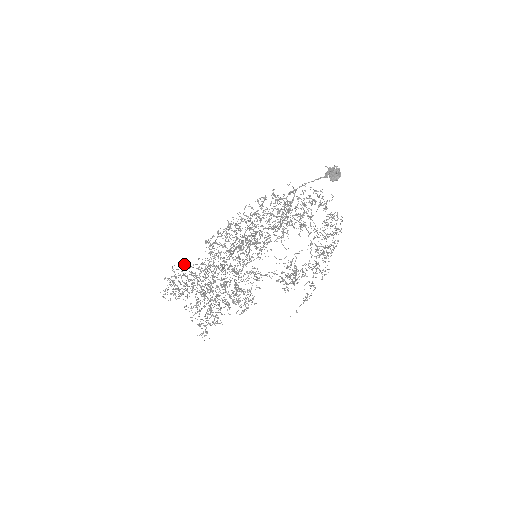
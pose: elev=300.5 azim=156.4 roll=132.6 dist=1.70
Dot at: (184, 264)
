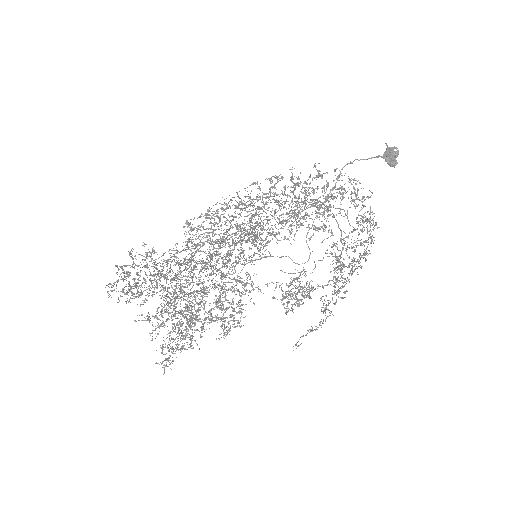
Dot at: occluded
